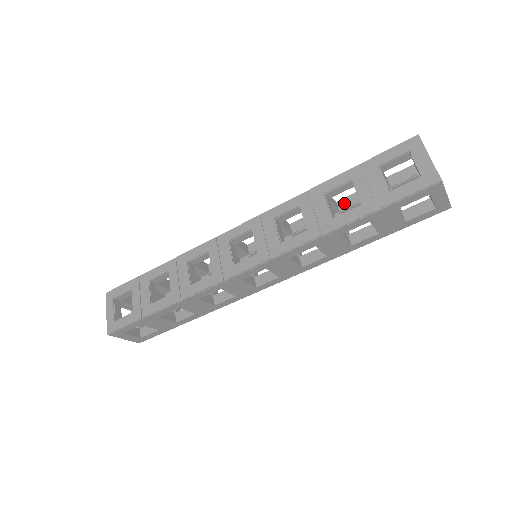
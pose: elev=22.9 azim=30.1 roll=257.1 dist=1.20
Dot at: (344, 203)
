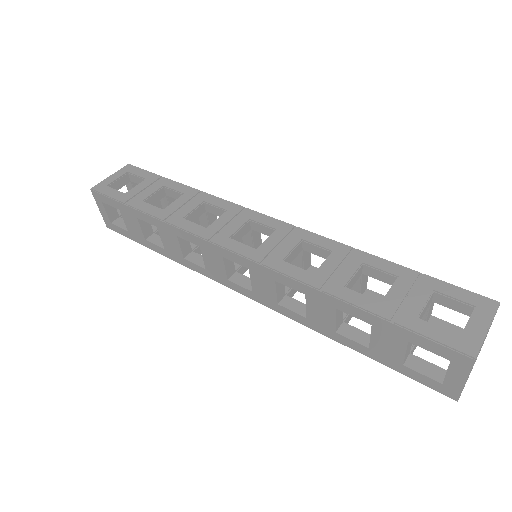
Dot at: (372, 296)
